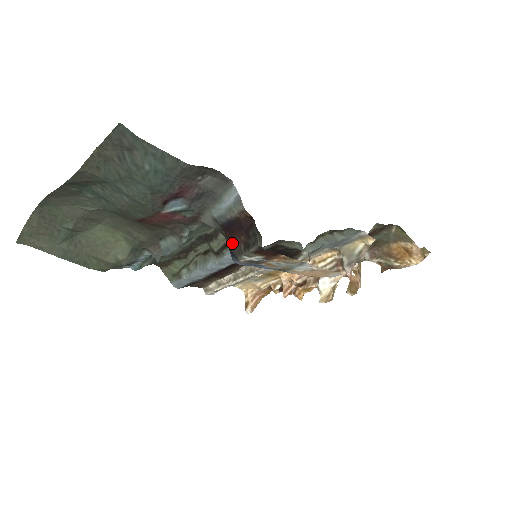
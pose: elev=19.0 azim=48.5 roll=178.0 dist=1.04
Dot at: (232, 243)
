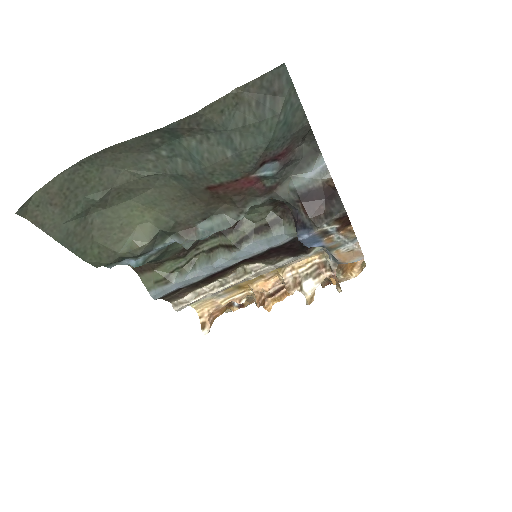
Dot at: (309, 213)
